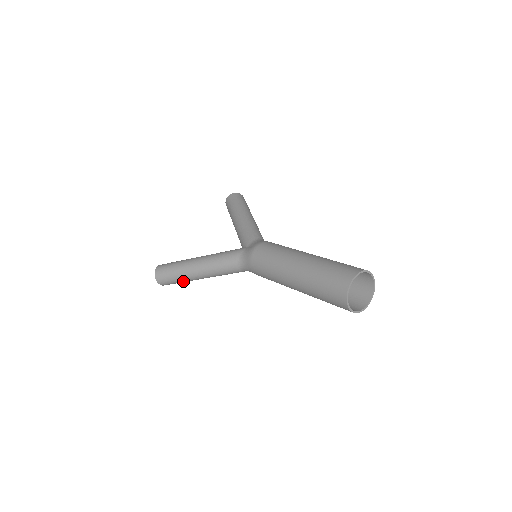
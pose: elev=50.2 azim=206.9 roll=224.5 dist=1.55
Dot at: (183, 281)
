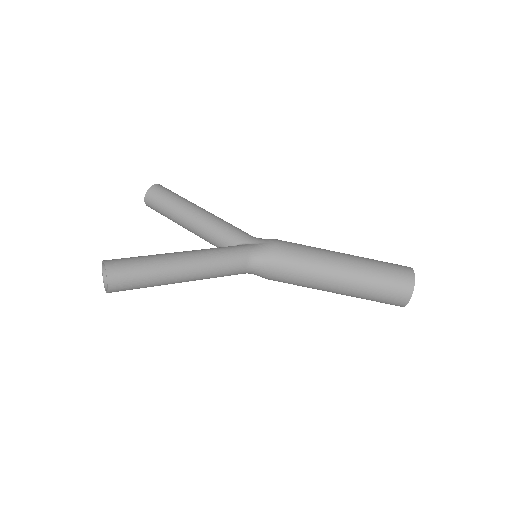
Dot at: (151, 285)
